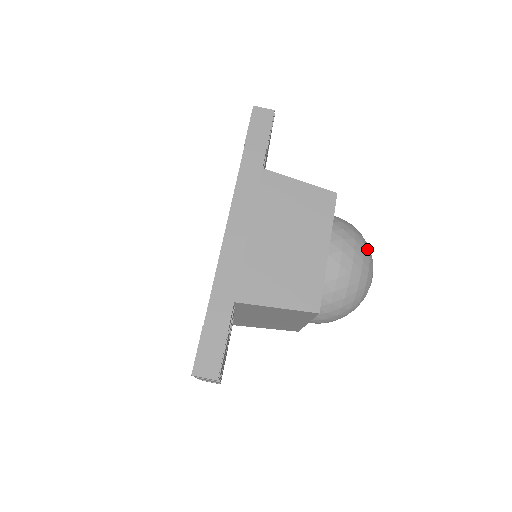
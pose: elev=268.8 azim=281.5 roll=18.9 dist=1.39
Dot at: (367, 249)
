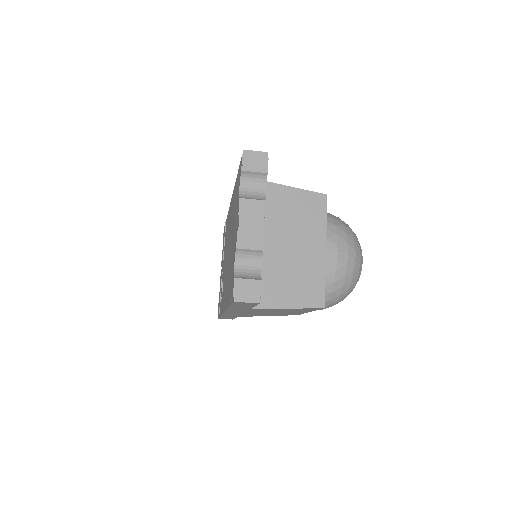
Dot at: (351, 291)
